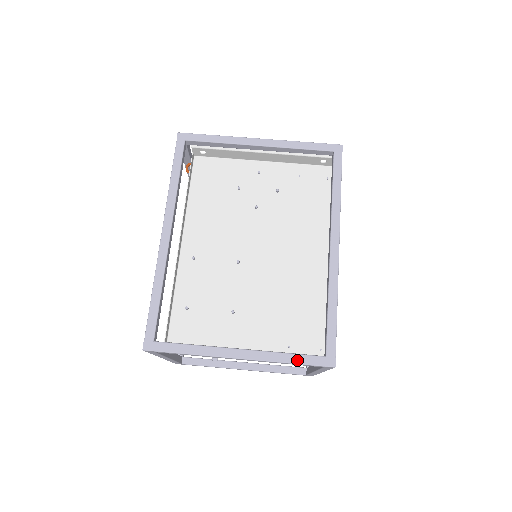
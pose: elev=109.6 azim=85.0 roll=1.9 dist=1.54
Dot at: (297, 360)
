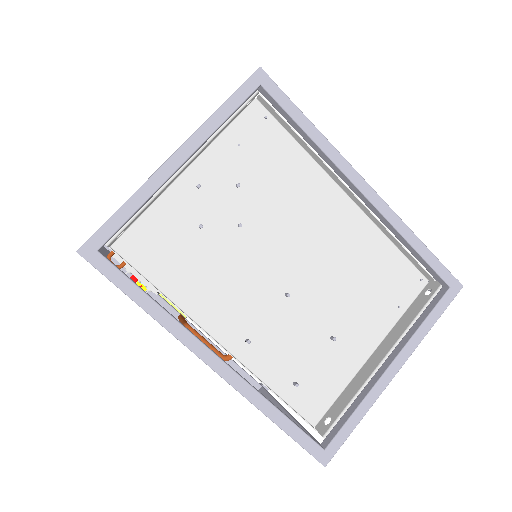
Dot at: (436, 317)
